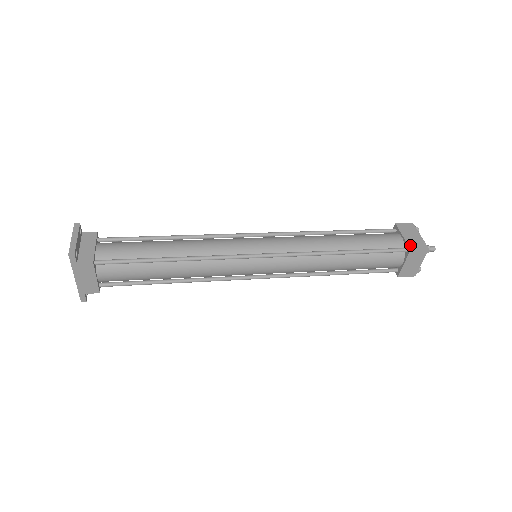
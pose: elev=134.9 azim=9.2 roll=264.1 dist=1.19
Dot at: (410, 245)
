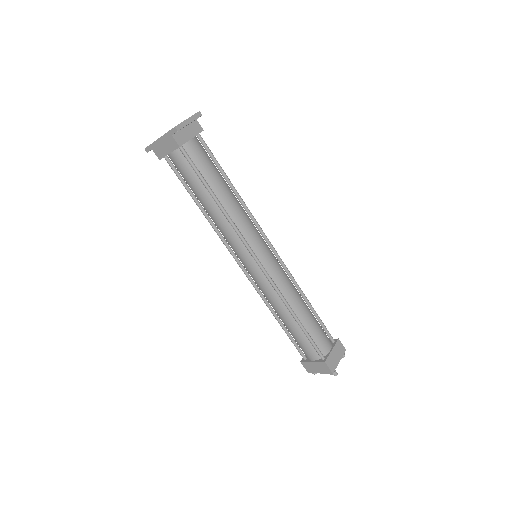
Dot at: (328, 359)
